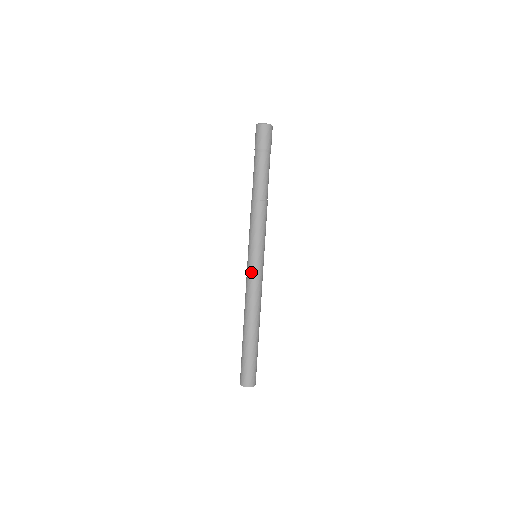
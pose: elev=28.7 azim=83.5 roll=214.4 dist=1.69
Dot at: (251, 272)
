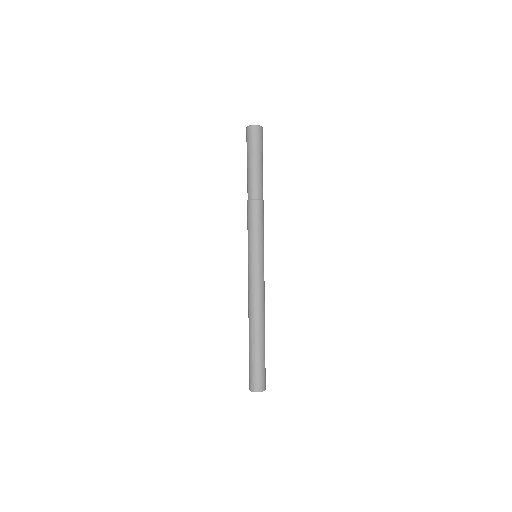
Dot at: (252, 272)
